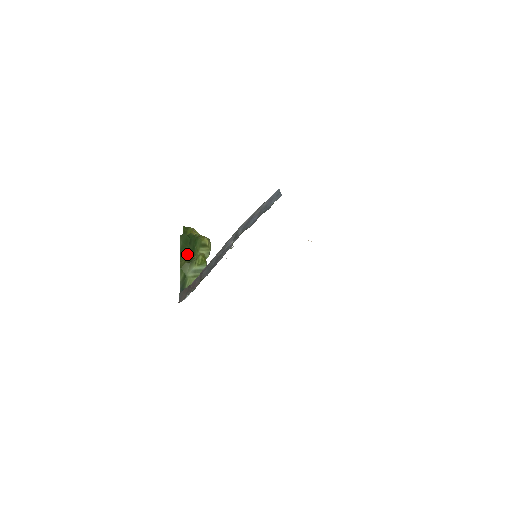
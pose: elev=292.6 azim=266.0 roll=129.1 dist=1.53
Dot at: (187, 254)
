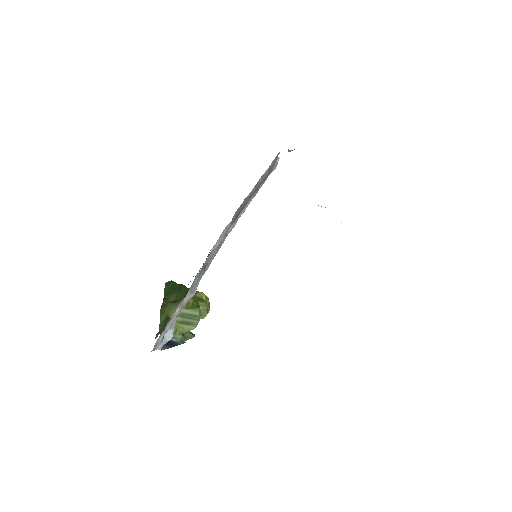
Dot at: occluded
